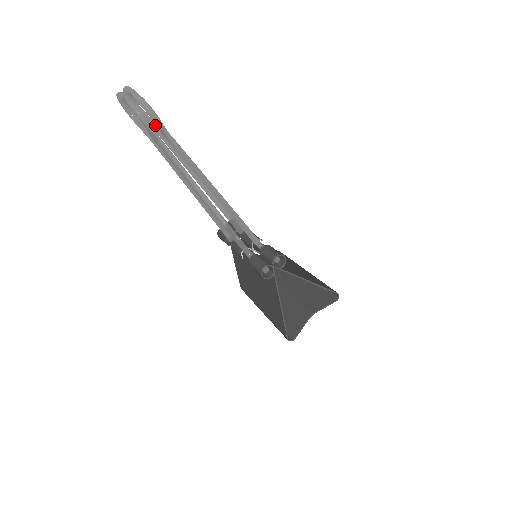
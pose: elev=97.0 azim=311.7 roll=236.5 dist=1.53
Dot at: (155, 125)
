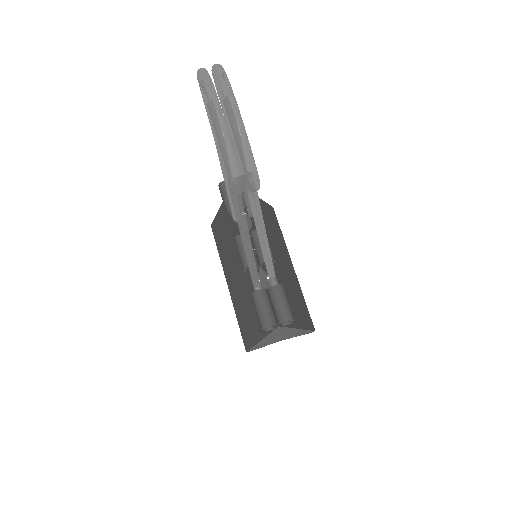
Dot at: occluded
